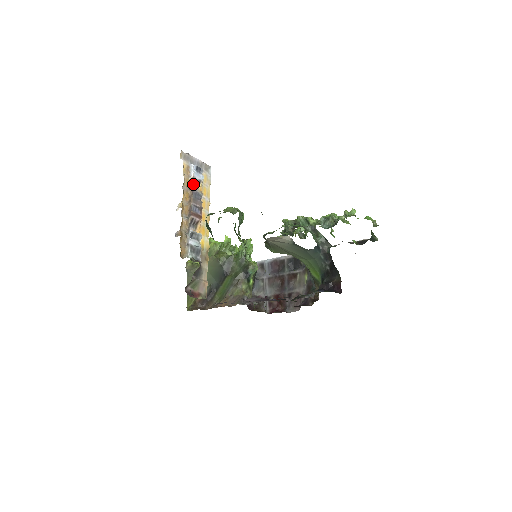
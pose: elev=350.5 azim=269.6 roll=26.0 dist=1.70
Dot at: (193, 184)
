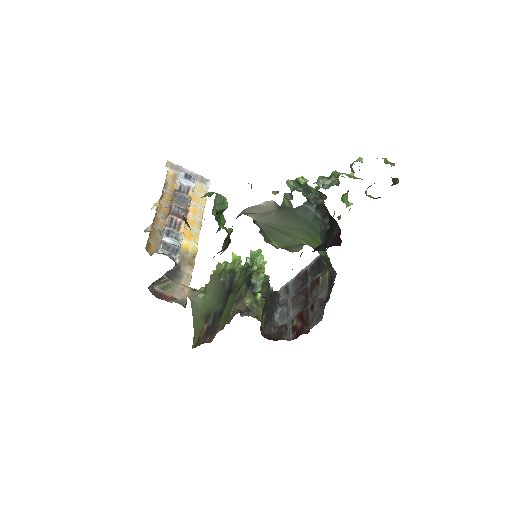
Dot at: (181, 191)
